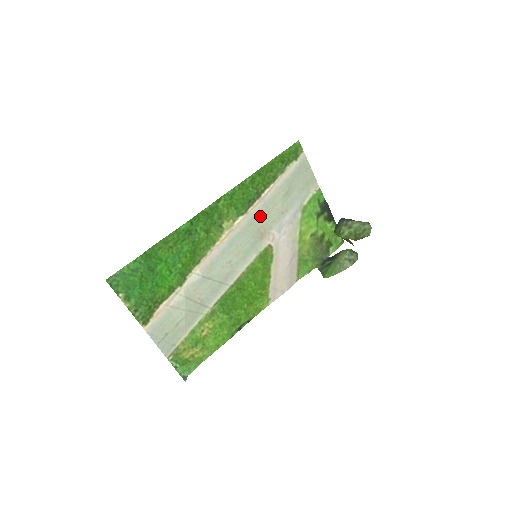
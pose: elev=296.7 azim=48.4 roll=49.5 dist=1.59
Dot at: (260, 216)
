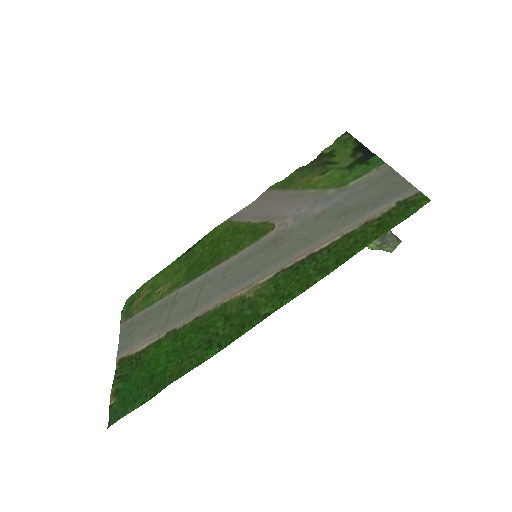
Dot at: (292, 249)
